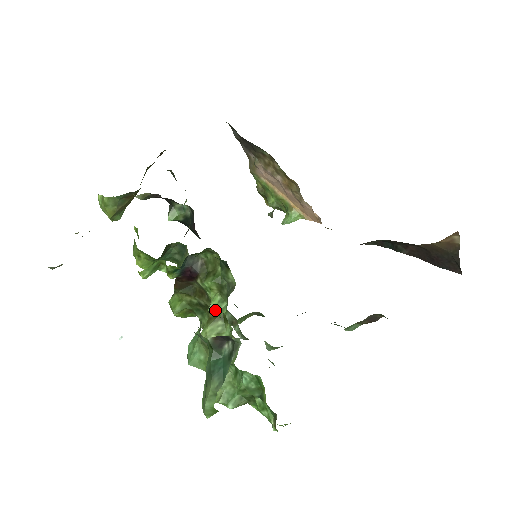
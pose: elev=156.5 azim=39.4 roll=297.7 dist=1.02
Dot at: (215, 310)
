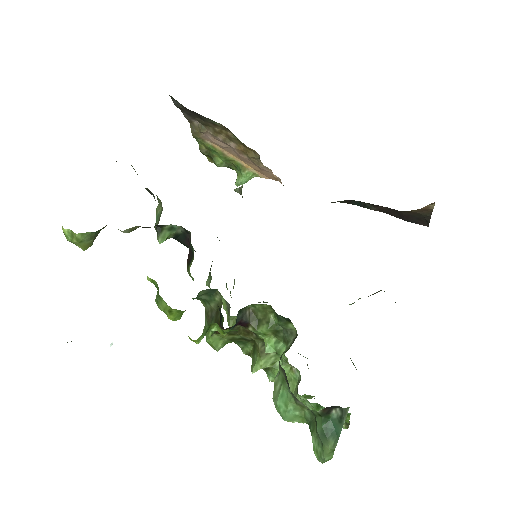
Dot at: (273, 351)
